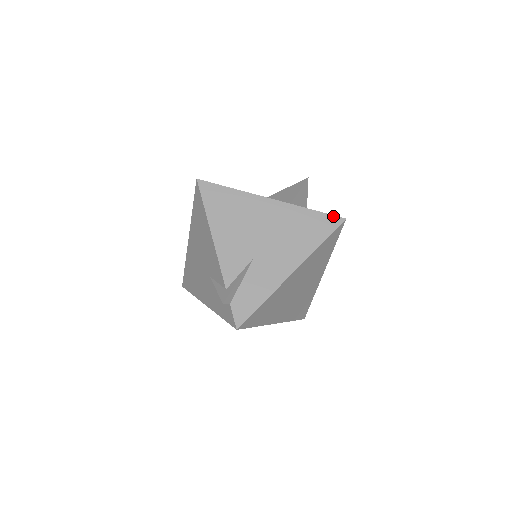
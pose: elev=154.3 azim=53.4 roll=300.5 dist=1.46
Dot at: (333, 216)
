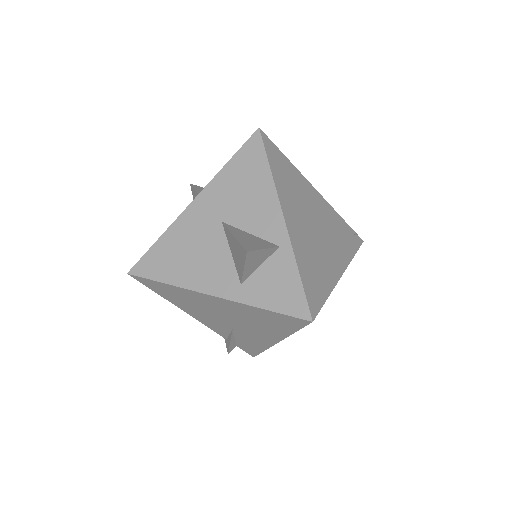
Dot at: (294, 318)
